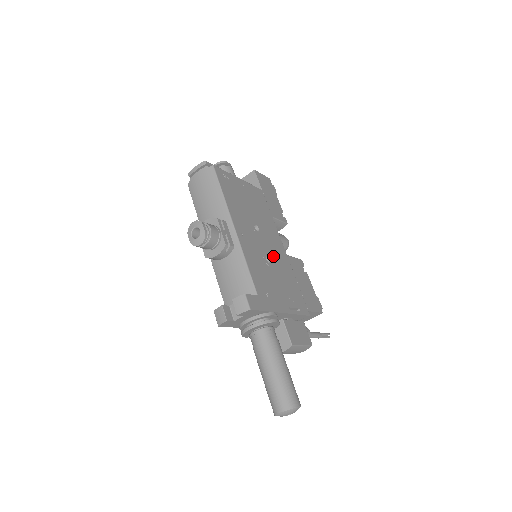
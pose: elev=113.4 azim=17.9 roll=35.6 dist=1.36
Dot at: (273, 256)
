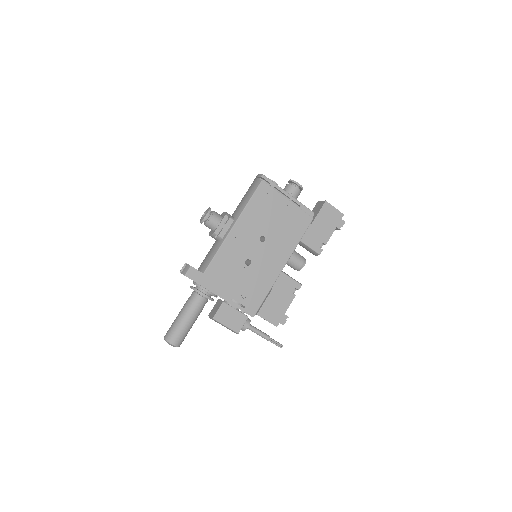
Dot at: (259, 264)
